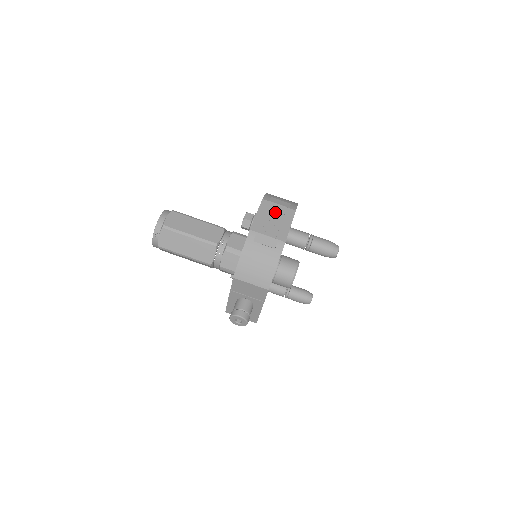
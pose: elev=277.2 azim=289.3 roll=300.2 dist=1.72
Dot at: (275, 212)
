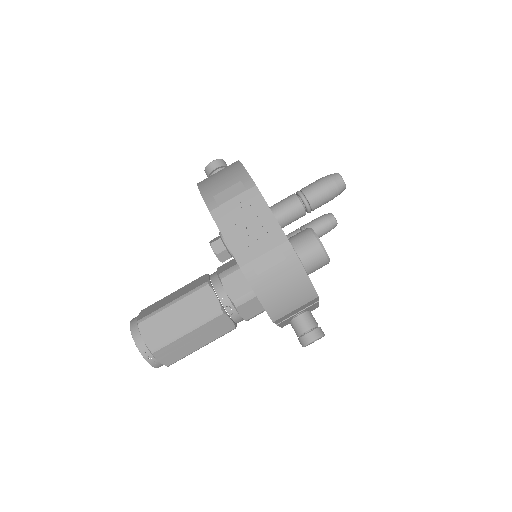
Dot at: (239, 214)
